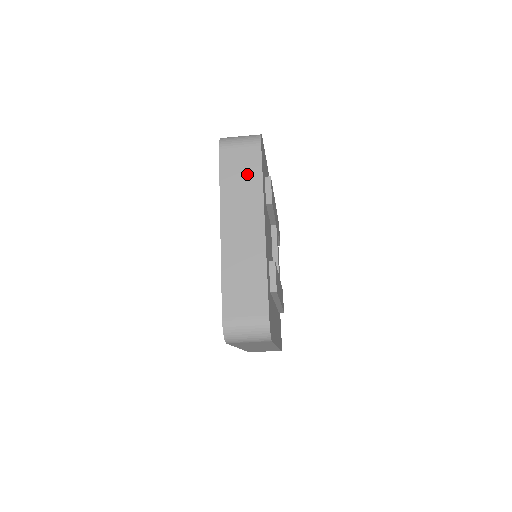
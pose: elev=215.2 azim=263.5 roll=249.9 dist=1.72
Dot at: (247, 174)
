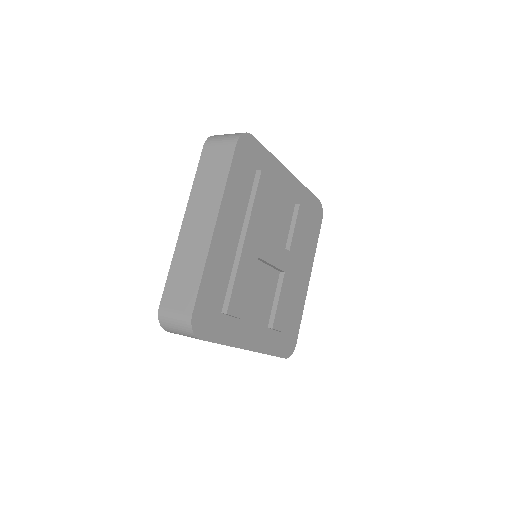
Dot at: occluded
